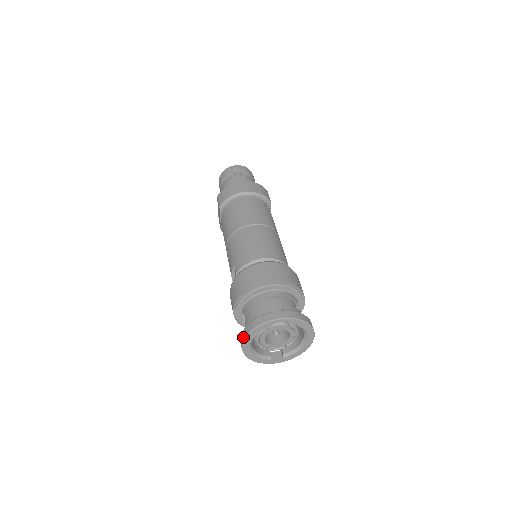
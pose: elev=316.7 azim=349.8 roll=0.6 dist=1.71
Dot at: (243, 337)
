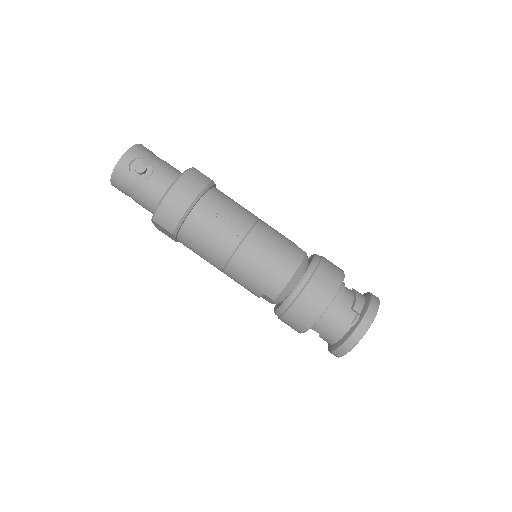
Dot at: (340, 355)
